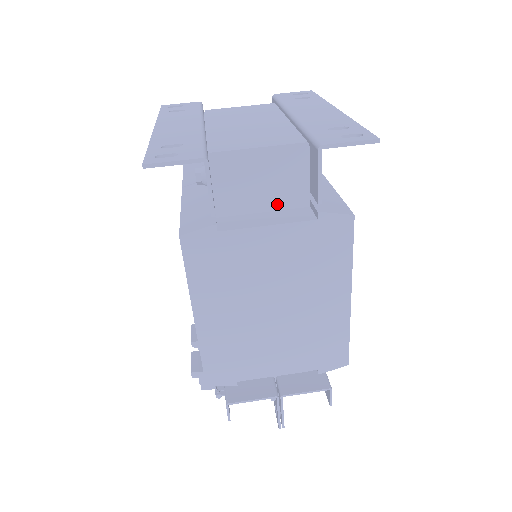
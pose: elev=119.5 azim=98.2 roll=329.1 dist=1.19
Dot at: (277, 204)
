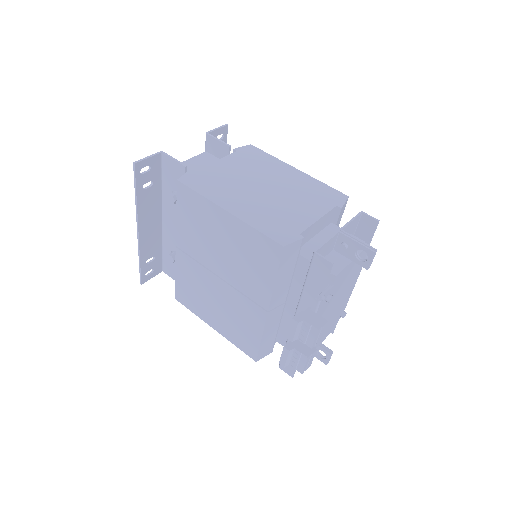
Dot at: occluded
